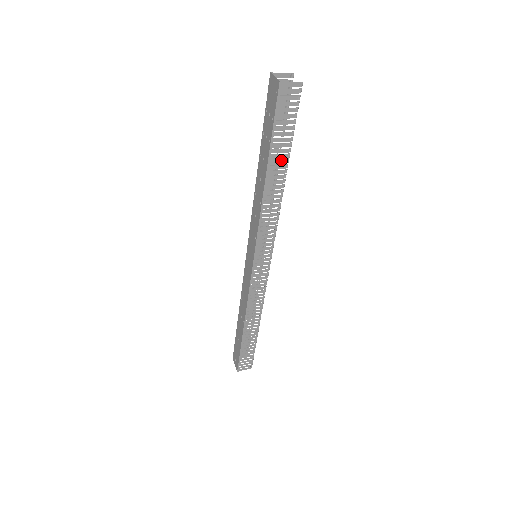
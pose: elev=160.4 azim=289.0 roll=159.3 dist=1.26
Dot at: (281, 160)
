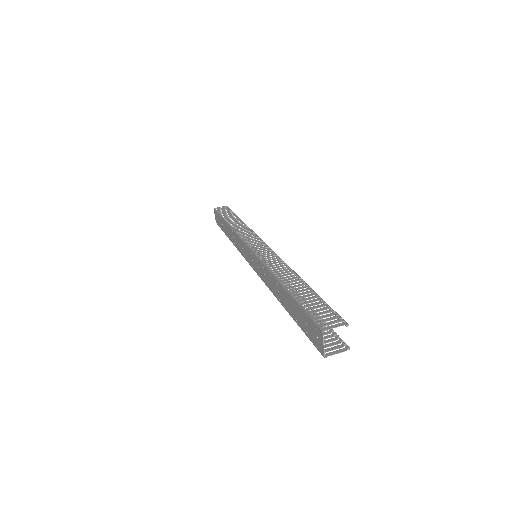
Dot at: occluded
